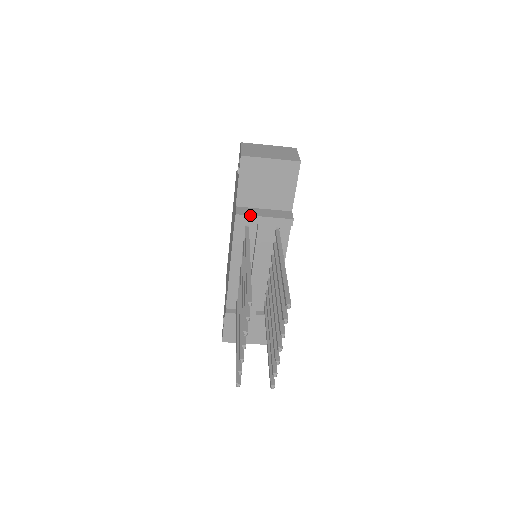
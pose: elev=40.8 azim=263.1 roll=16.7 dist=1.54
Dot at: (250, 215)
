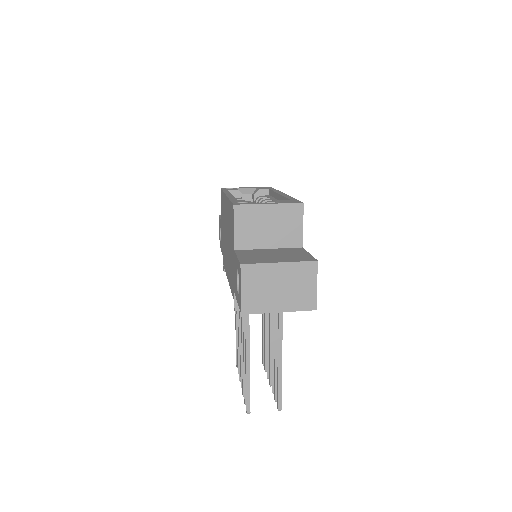
Dot at: occluded
